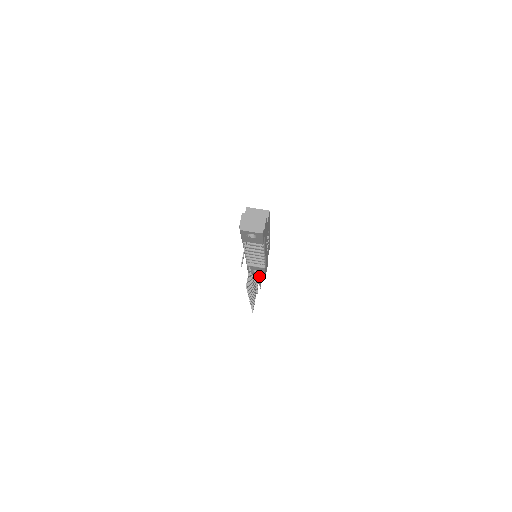
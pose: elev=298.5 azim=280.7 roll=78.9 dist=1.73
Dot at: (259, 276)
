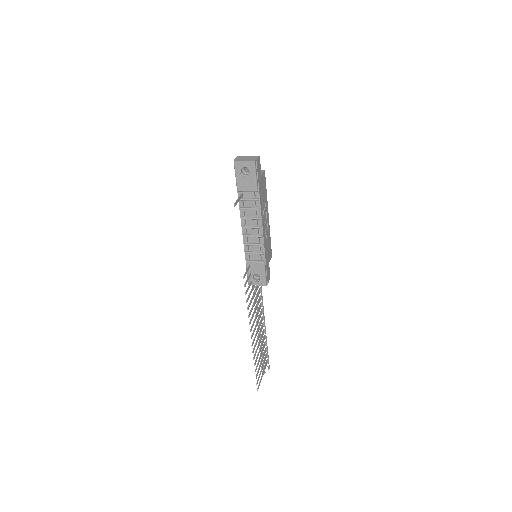
Dot at: occluded
